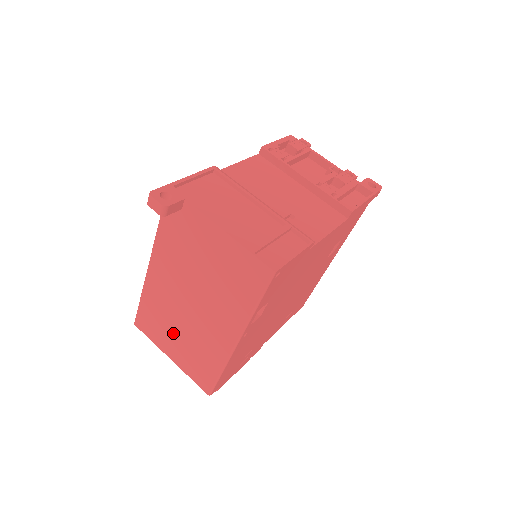
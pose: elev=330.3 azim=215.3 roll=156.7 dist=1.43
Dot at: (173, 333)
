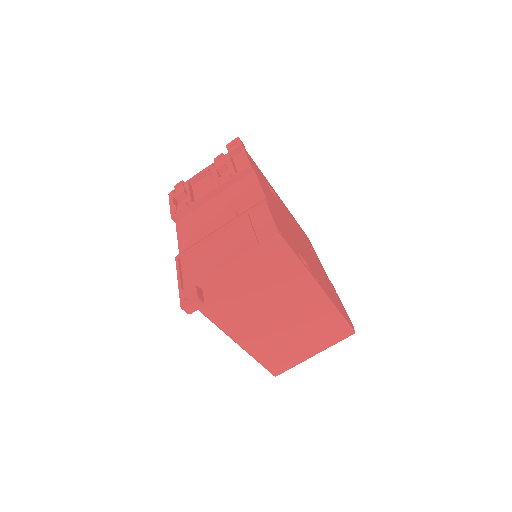
Dot at: (295, 343)
